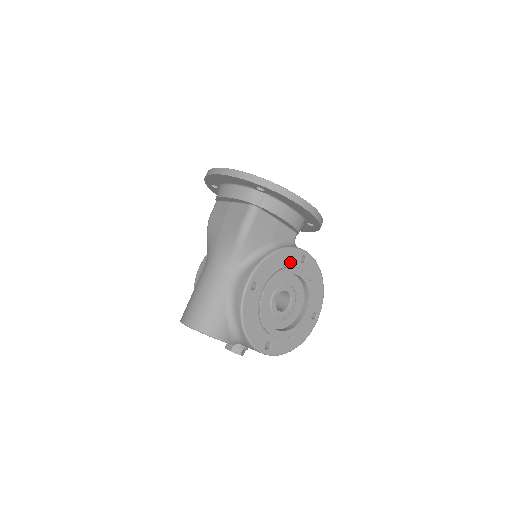
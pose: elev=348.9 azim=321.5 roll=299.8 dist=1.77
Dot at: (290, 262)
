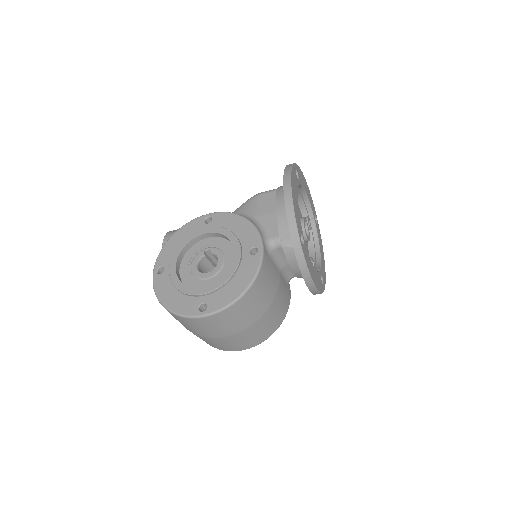
Dot at: (244, 238)
